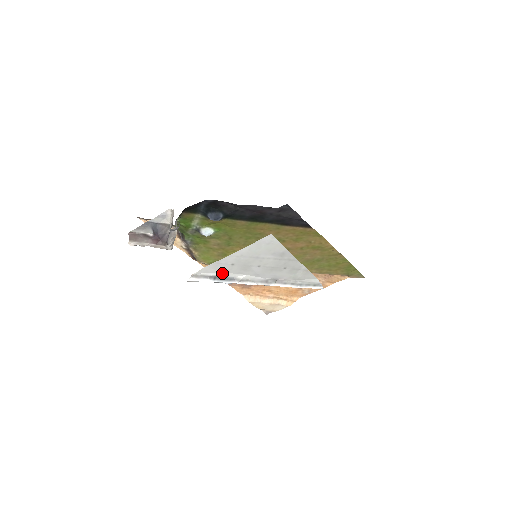
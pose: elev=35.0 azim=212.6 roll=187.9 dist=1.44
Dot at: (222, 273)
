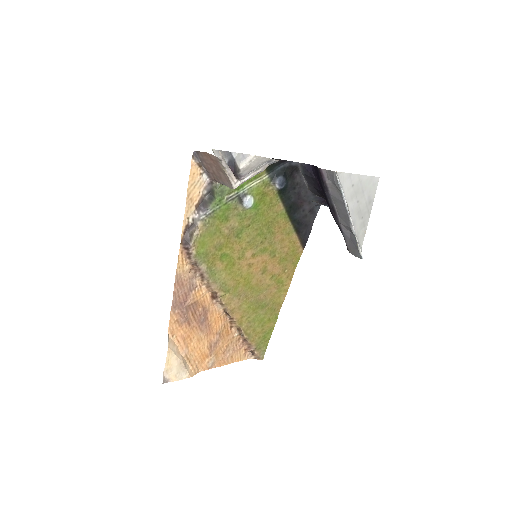
Dot at: (343, 189)
